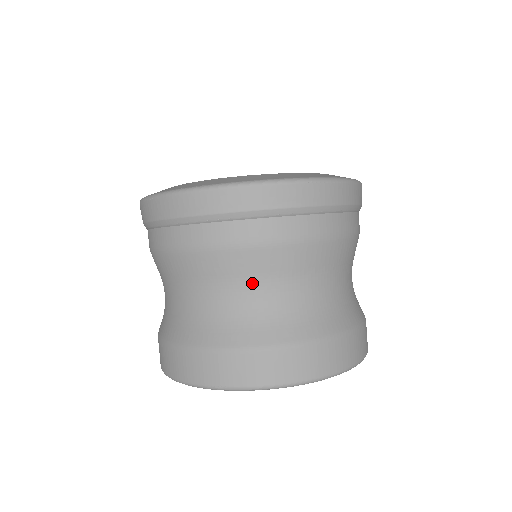
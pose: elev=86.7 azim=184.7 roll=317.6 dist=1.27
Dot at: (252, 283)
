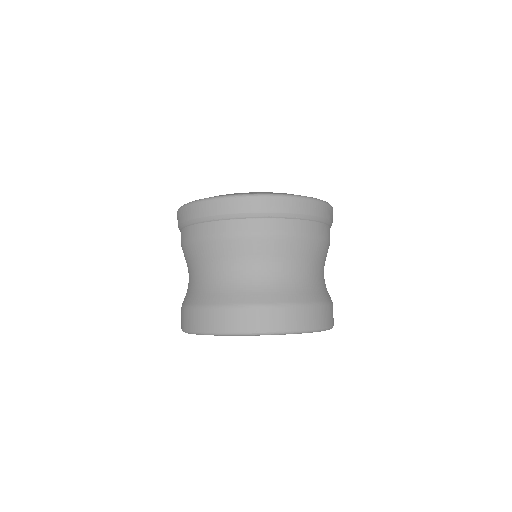
Dot at: (206, 264)
